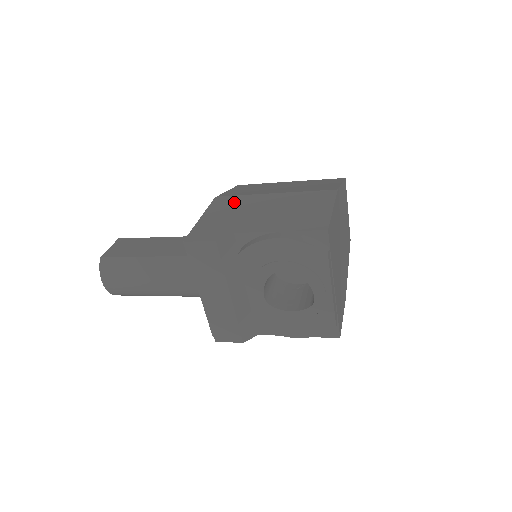
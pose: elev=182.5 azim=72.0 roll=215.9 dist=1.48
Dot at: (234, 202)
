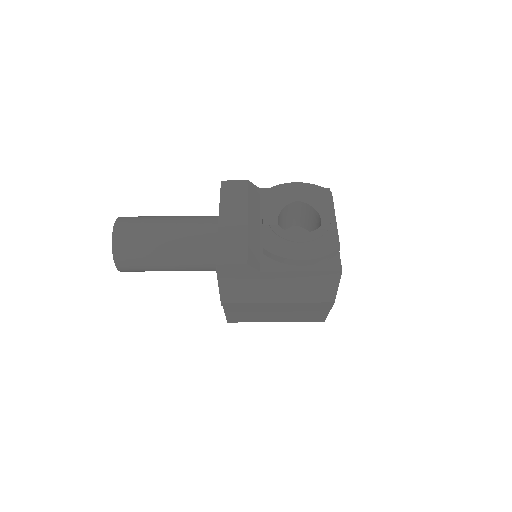
Dot at: occluded
